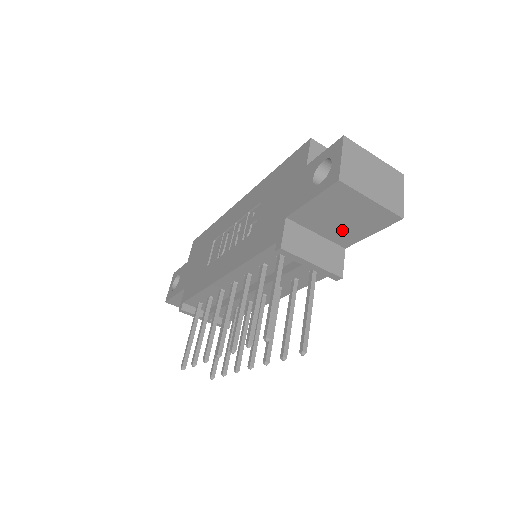
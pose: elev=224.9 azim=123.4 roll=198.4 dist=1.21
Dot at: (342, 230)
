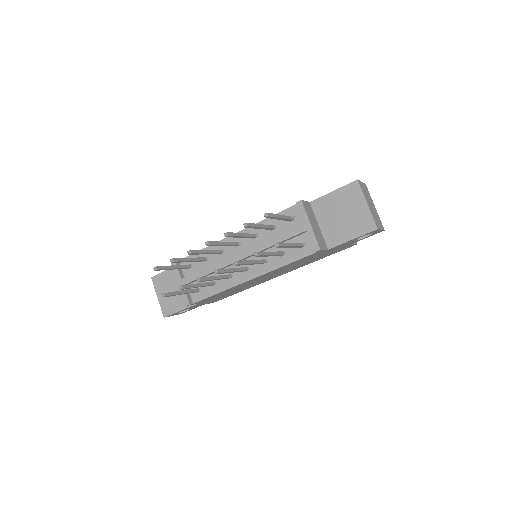
Dot at: (336, 228)
